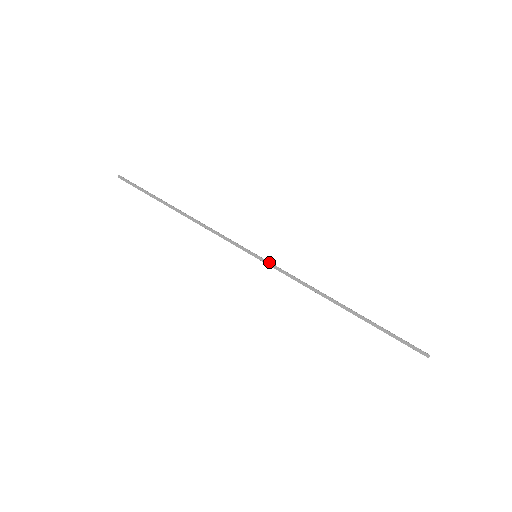
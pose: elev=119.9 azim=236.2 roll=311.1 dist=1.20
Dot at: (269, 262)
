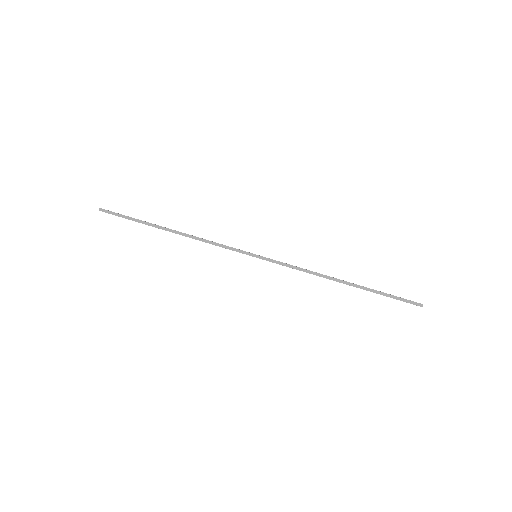
Dot at: (269, 259)
